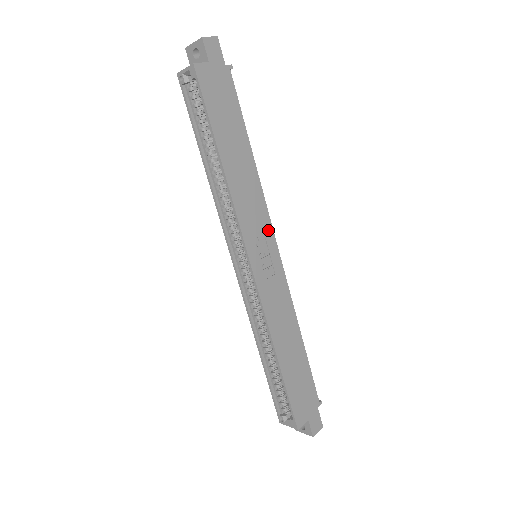
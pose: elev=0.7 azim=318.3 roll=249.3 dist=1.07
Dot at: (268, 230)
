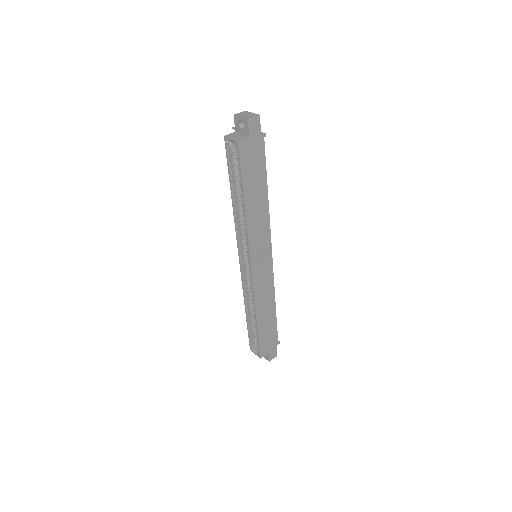
Dot at: (268, 245)
